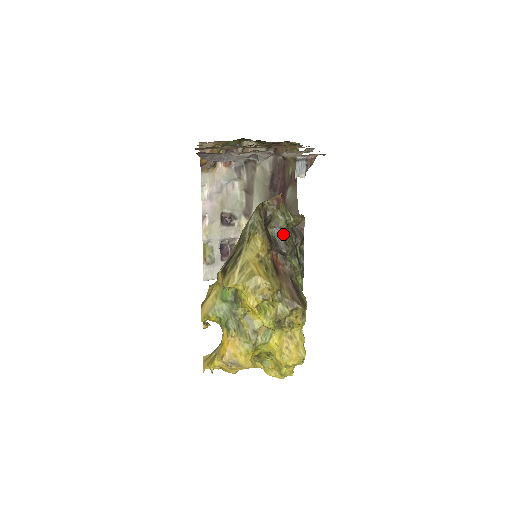
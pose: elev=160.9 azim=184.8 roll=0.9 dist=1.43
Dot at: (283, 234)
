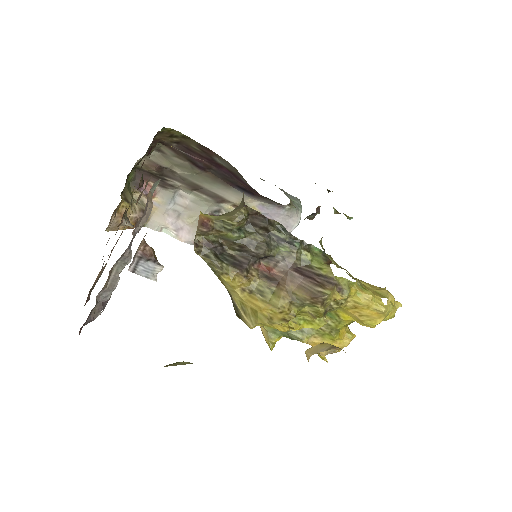
Dot at: (244, 243)
